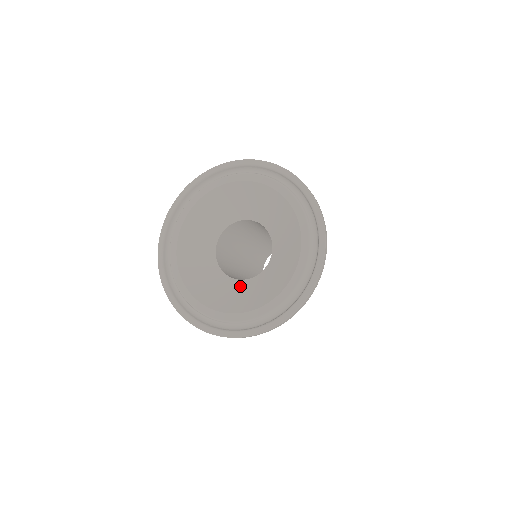
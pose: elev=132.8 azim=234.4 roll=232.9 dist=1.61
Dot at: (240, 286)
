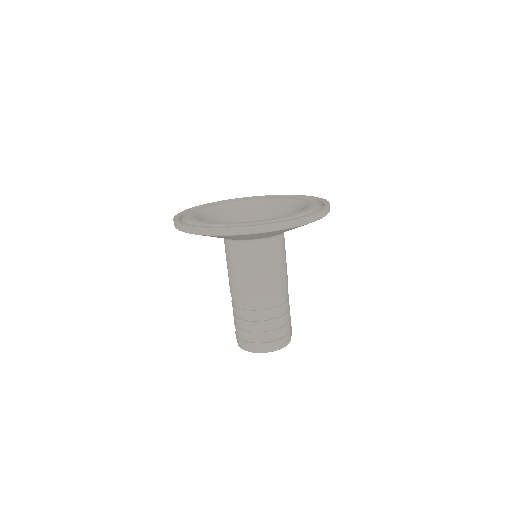
Dot at: occluded
